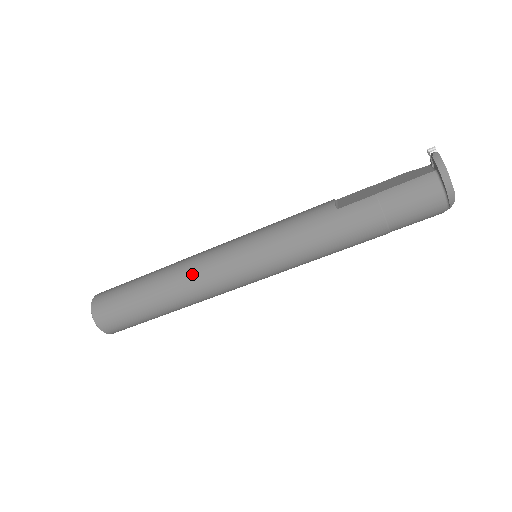
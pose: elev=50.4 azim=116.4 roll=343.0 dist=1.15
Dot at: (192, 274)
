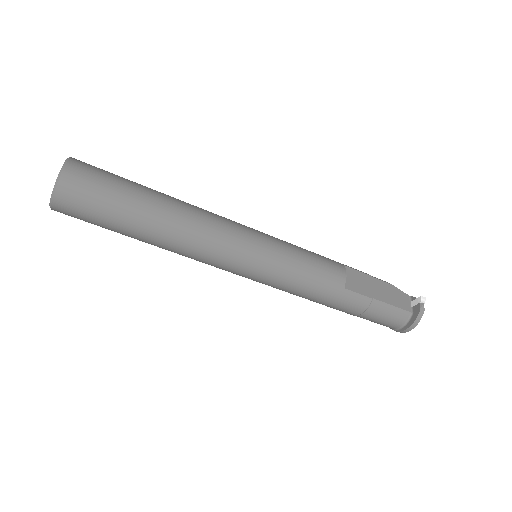
Dot at: (200, 244)
